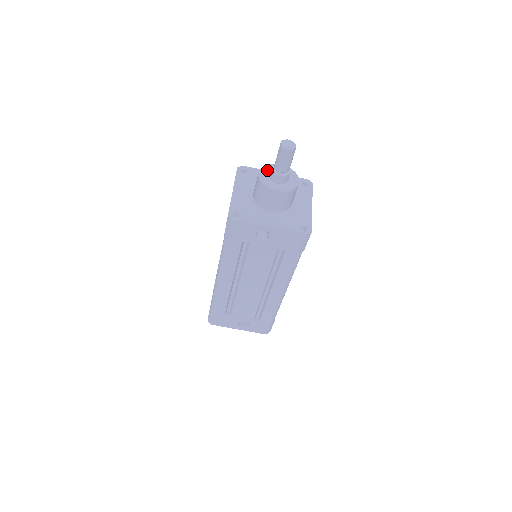
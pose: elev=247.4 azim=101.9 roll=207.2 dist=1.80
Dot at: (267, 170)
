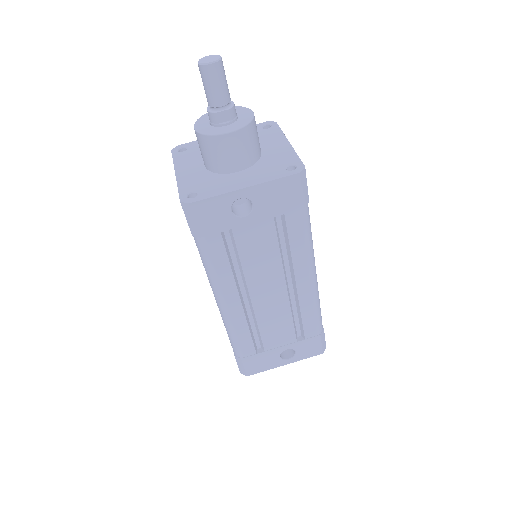
Dot at: (204, 121)
